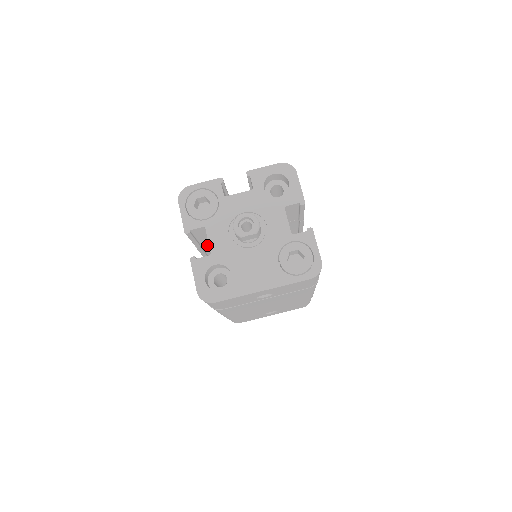
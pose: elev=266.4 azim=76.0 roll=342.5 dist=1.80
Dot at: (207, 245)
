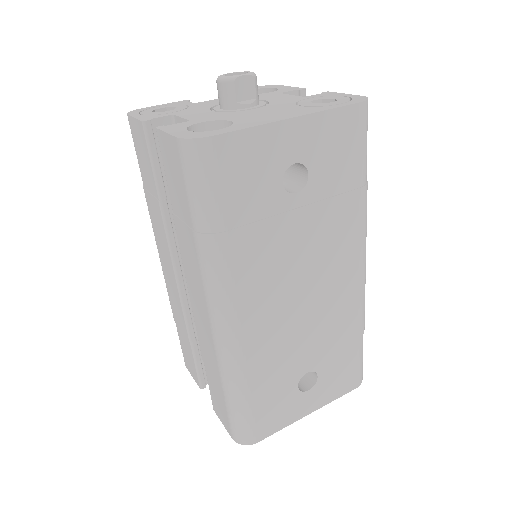
Dot at: occluded
